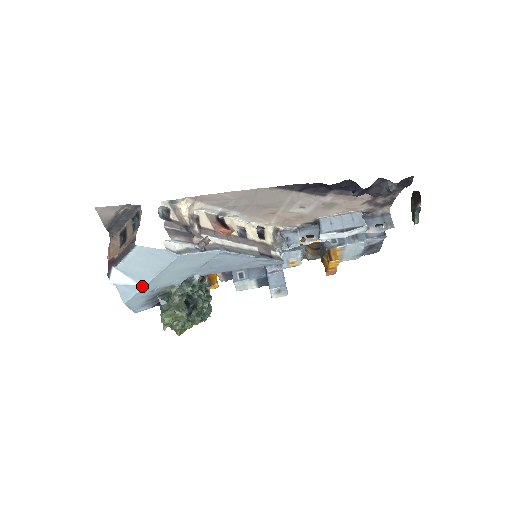
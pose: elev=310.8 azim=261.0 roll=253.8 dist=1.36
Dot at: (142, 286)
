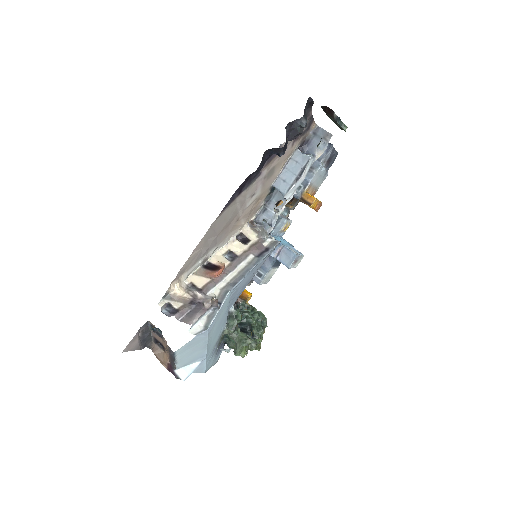
Dot at: (205, 358)
